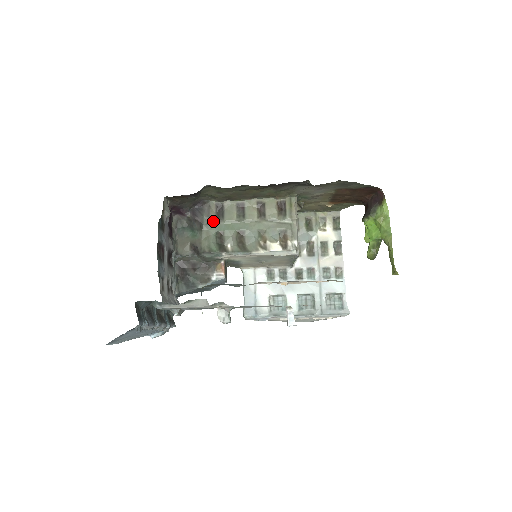
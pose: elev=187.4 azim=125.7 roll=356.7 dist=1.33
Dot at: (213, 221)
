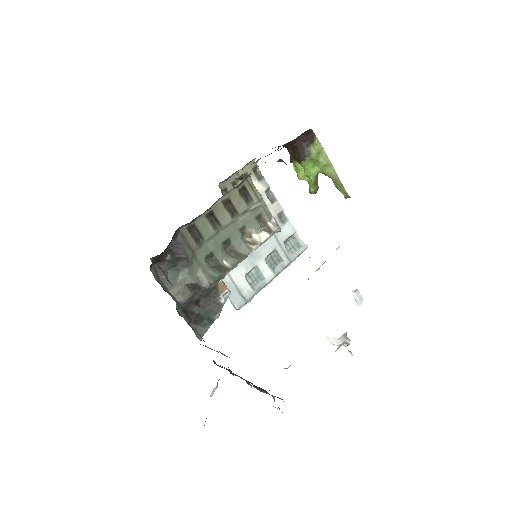
Dot at: (196, 248)
